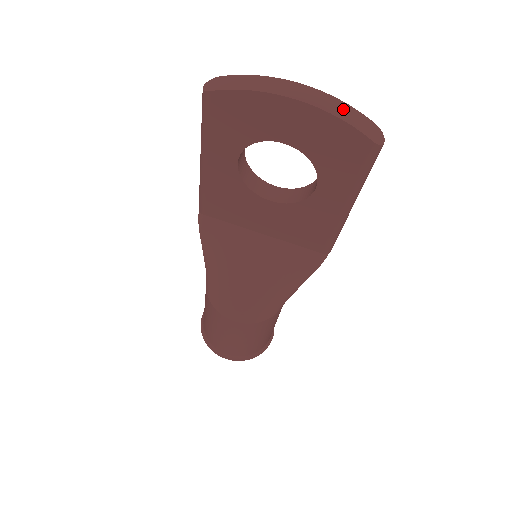
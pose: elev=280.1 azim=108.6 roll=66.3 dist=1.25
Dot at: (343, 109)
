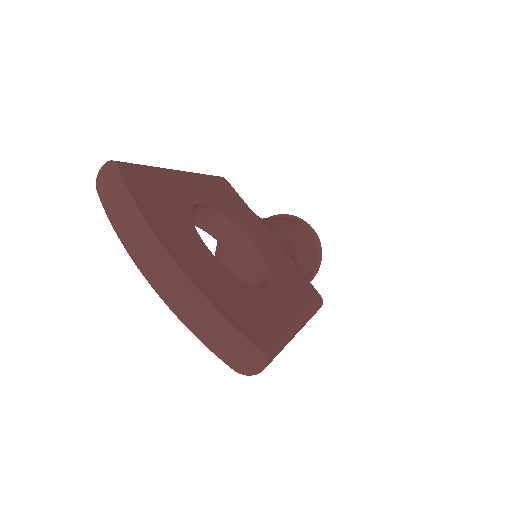
Dot at: (207, 320)
